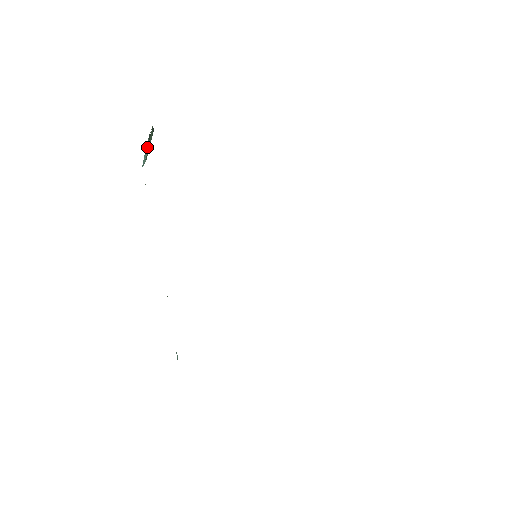
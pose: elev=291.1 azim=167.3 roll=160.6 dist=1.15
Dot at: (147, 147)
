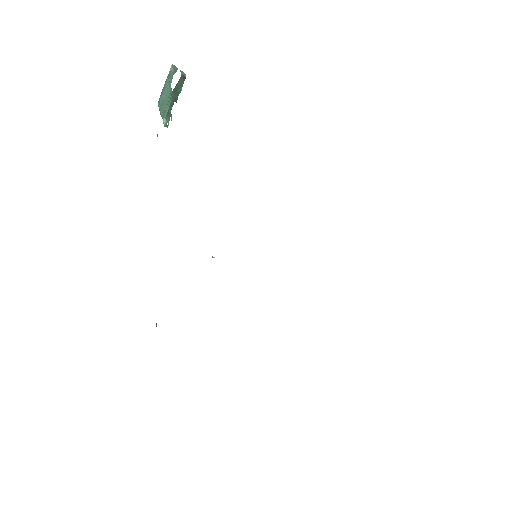
Dot at: (170, 104)
